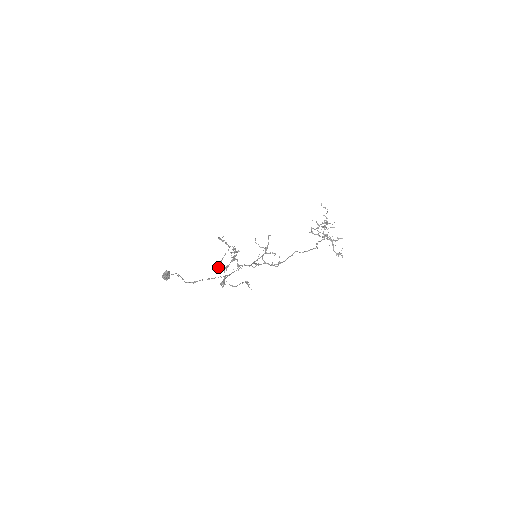
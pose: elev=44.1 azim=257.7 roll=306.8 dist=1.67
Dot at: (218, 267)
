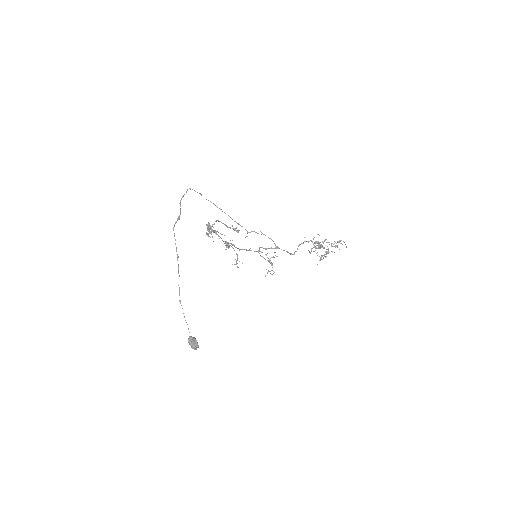
Dot at: occluded
